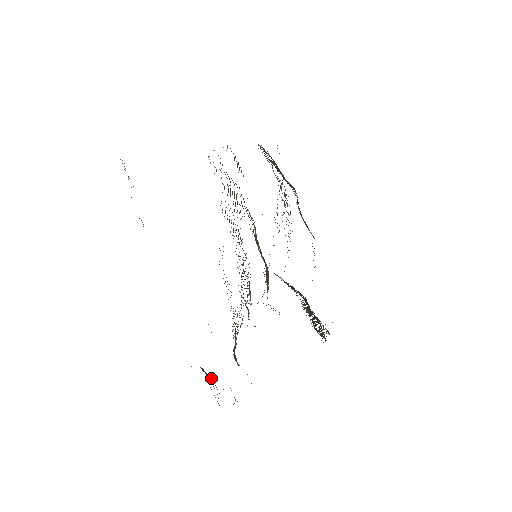
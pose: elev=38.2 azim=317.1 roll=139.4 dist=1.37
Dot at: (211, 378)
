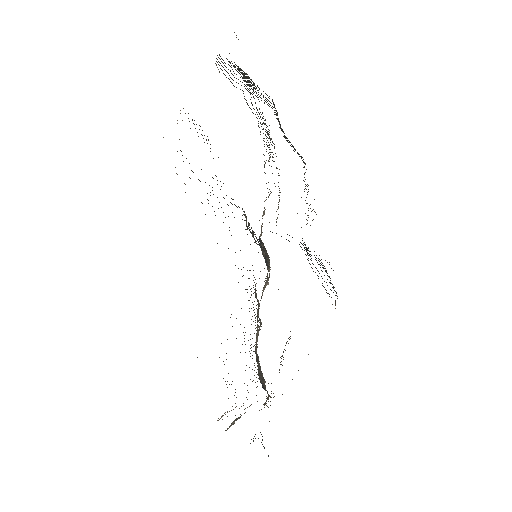
Dot at: occluded
